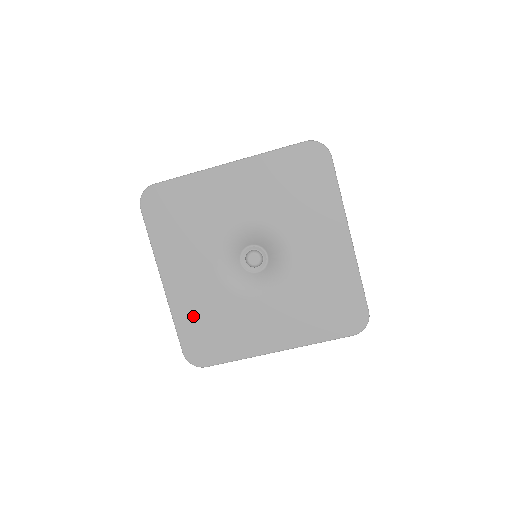
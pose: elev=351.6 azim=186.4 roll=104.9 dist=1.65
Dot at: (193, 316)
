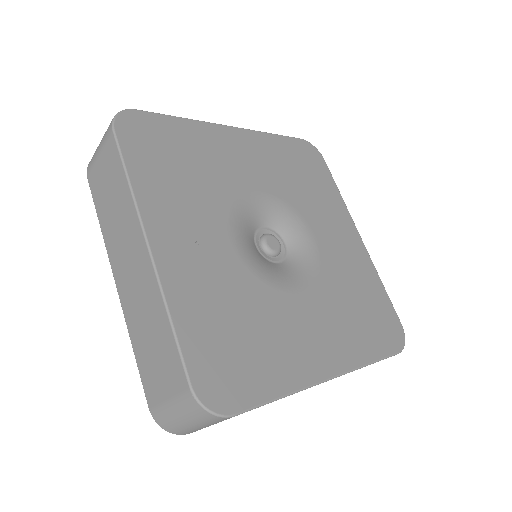
Dot at: (205, 311)
